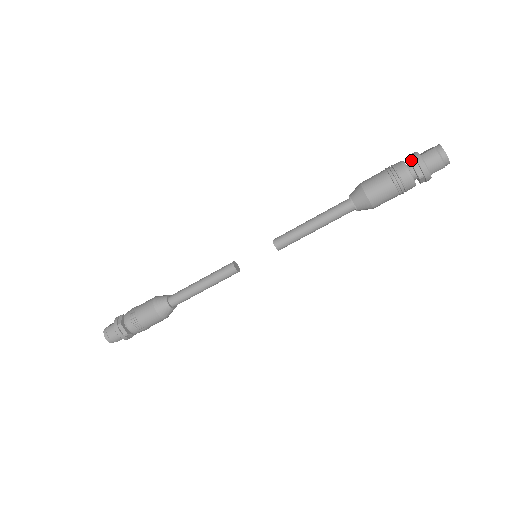
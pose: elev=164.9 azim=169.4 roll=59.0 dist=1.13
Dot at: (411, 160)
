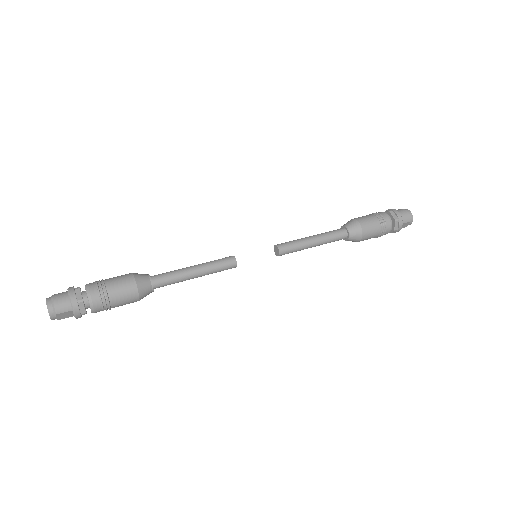
Dot at: (387, 211)
